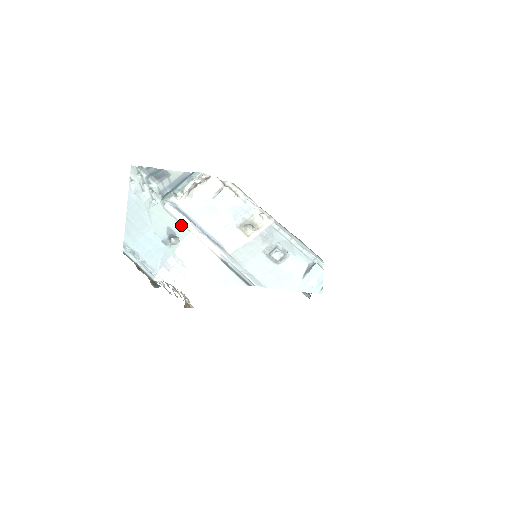
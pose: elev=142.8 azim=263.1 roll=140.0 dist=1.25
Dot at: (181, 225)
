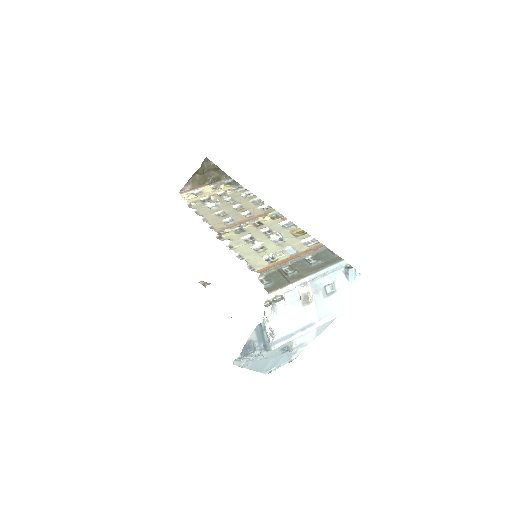
Dot at: (286, 343)
